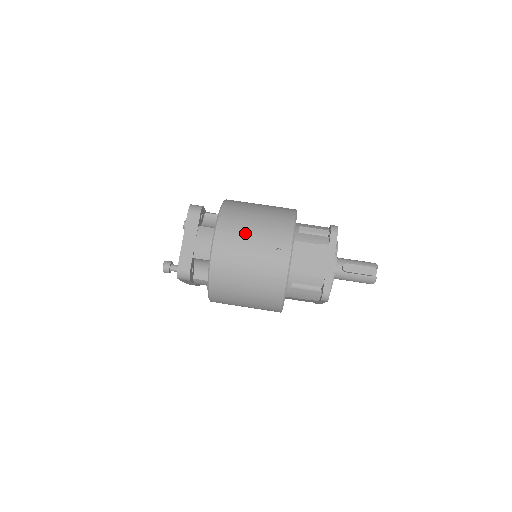
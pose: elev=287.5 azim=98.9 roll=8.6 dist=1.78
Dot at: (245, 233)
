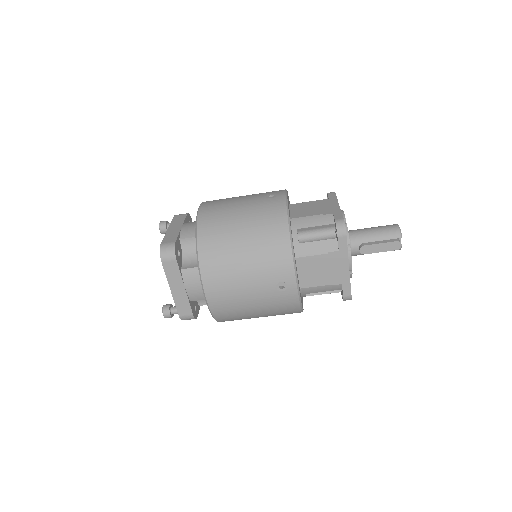
Dot at: (237, 278)
